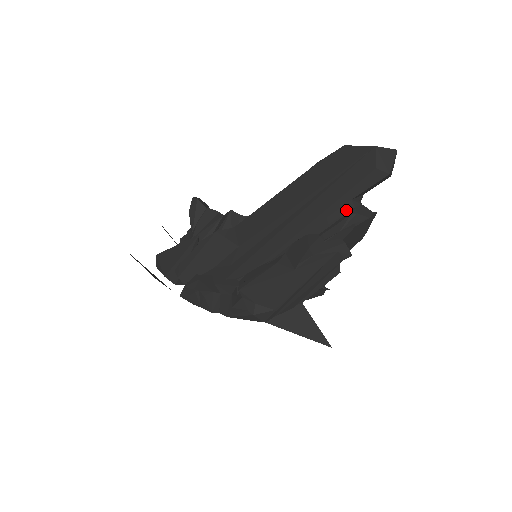
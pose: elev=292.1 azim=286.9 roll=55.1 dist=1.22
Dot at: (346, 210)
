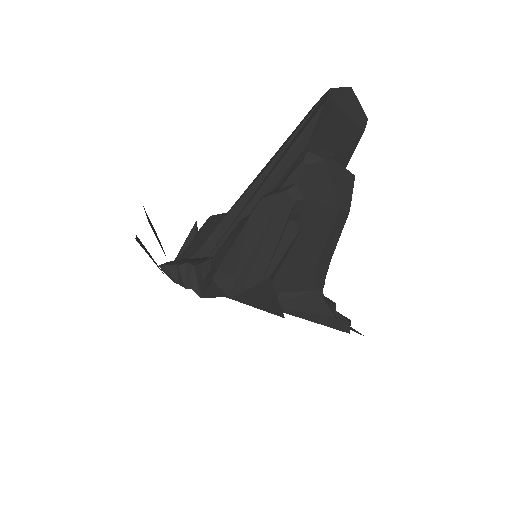
Dot at: occluded
